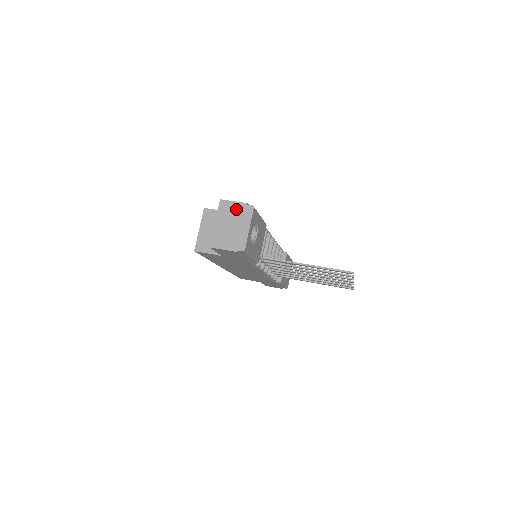
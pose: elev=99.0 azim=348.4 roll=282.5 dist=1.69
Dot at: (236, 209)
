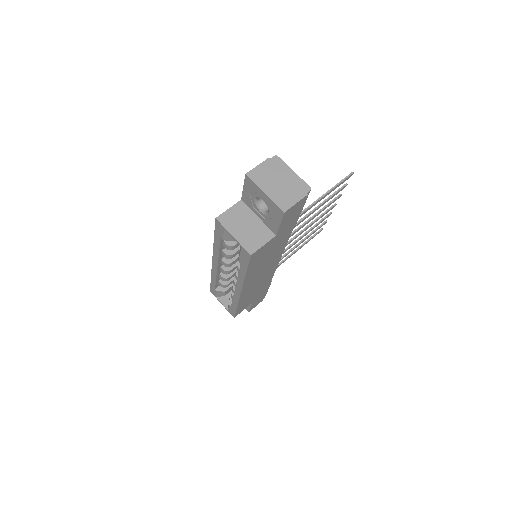
Dot at: (267, 169)
